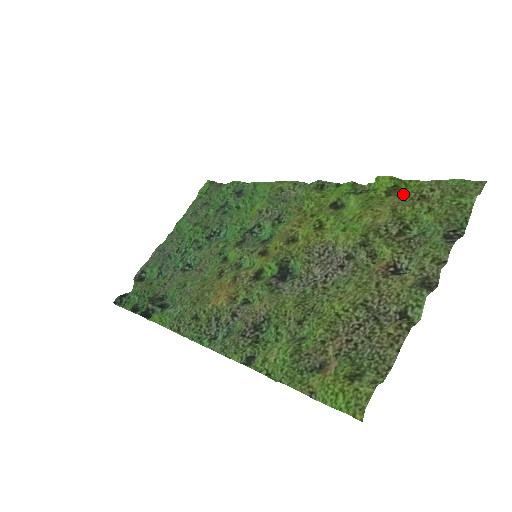
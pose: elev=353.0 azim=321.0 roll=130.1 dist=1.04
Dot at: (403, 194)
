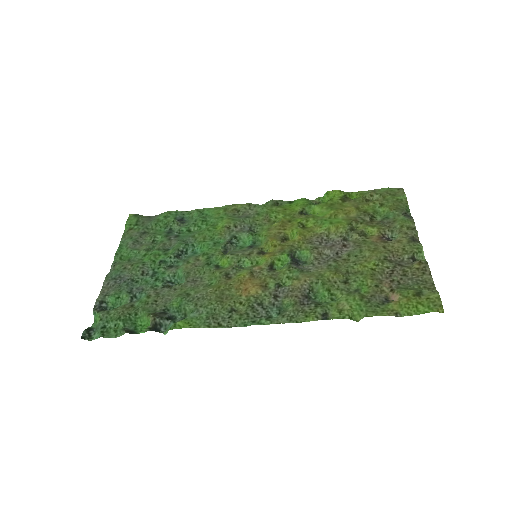
Dot at: (355, 199)
